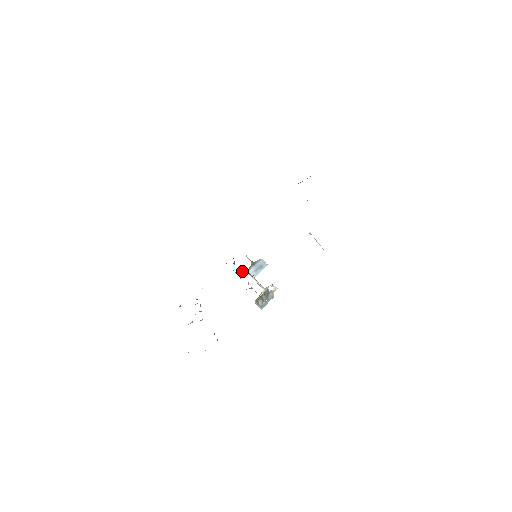
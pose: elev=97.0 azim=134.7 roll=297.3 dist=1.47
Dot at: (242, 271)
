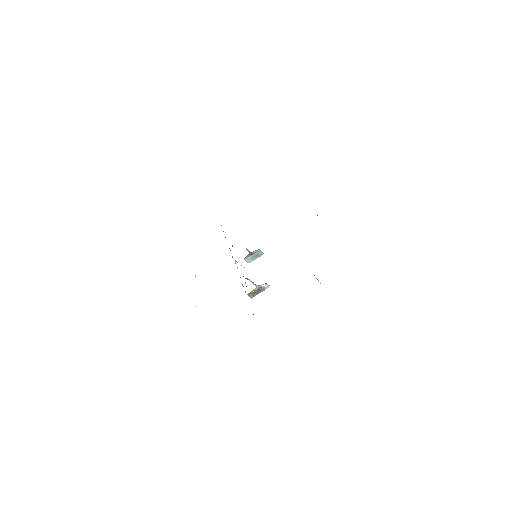
Dot at: occluded
